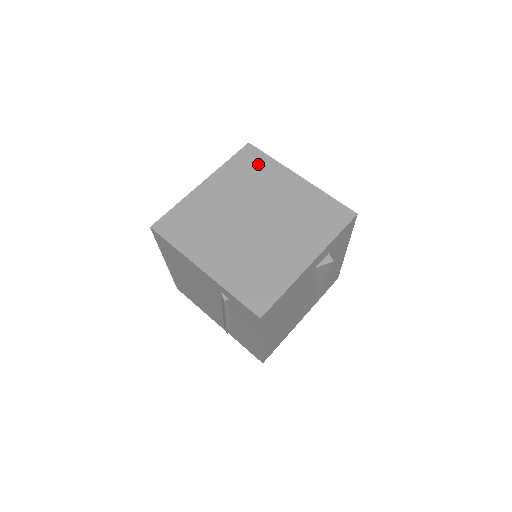
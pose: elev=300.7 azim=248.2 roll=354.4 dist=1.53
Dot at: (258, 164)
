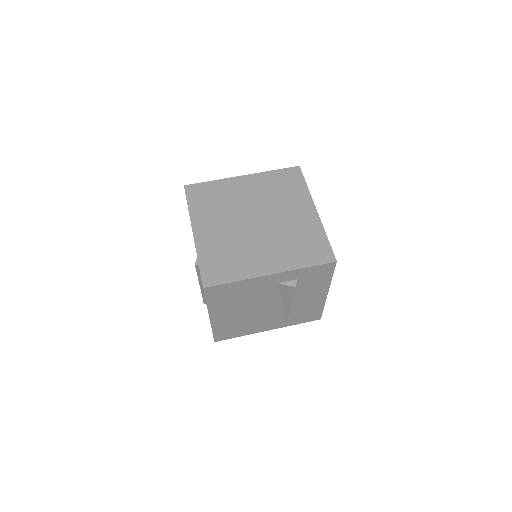
Dot at: (293, 184)
